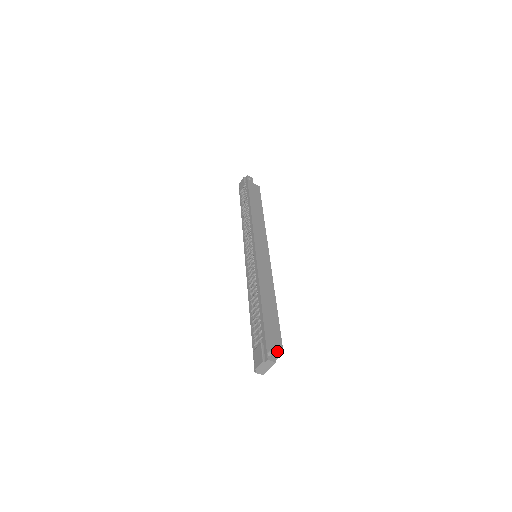
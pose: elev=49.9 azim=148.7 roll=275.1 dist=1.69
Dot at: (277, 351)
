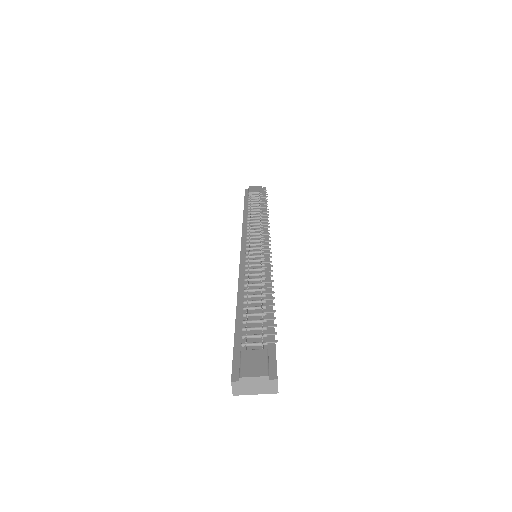
Dot at: occluded
